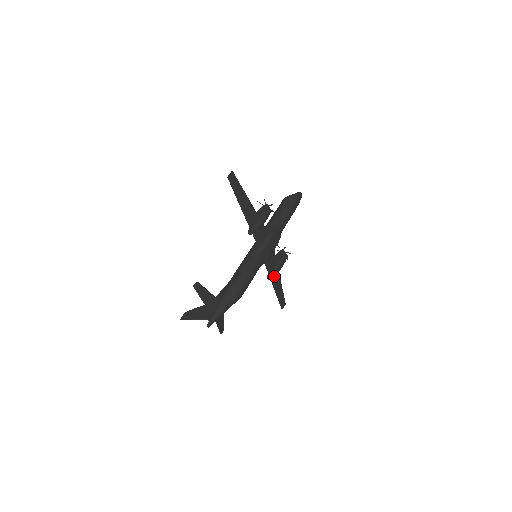
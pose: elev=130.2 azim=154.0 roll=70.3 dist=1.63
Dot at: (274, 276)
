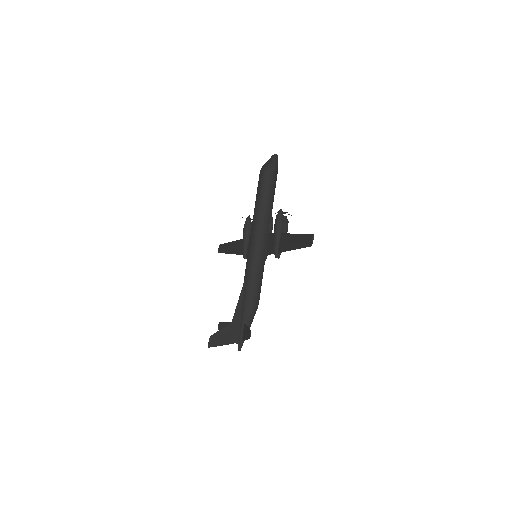
Dot at: occluded
